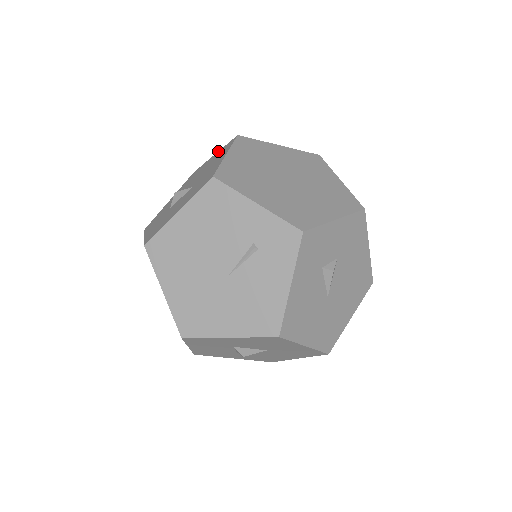
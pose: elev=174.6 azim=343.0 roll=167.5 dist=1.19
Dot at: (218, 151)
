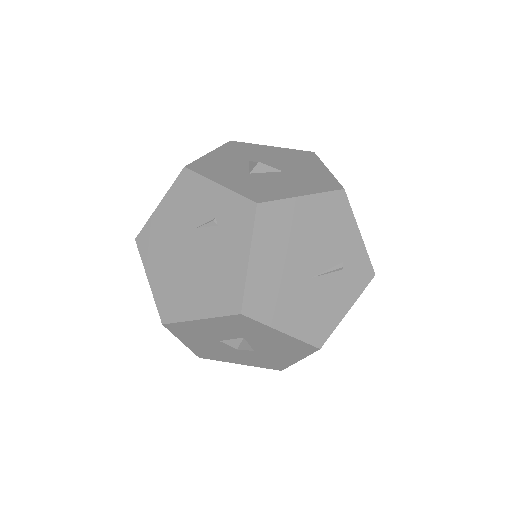
Dot at: occluded
